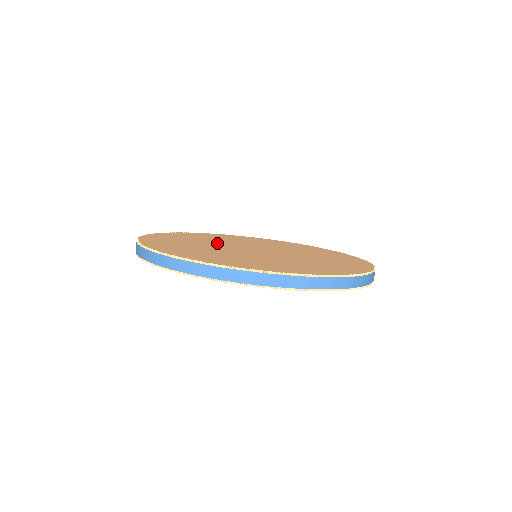
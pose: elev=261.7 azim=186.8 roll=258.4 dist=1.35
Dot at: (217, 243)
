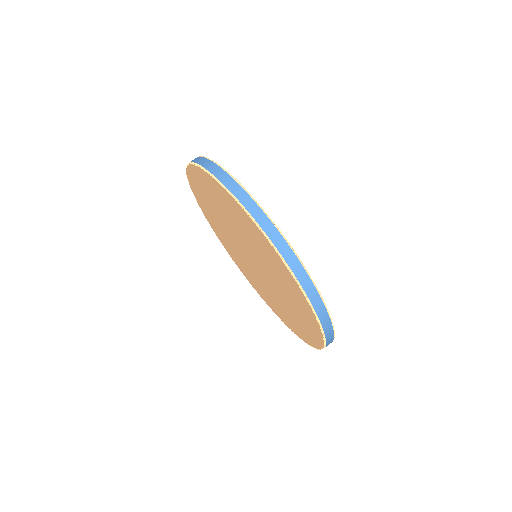
Dot at: occluded
